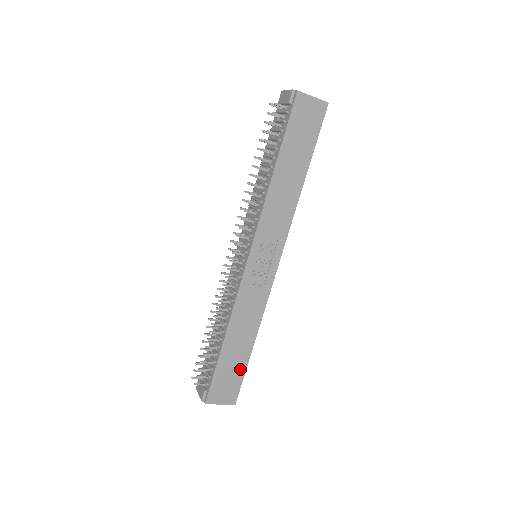
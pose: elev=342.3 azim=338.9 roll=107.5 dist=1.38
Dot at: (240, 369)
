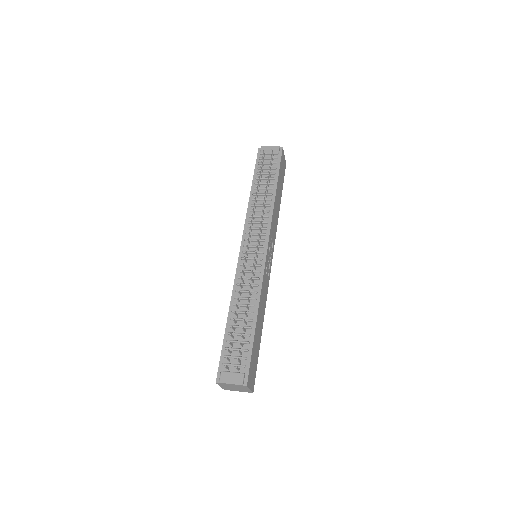
Dot at: (257, 353)
